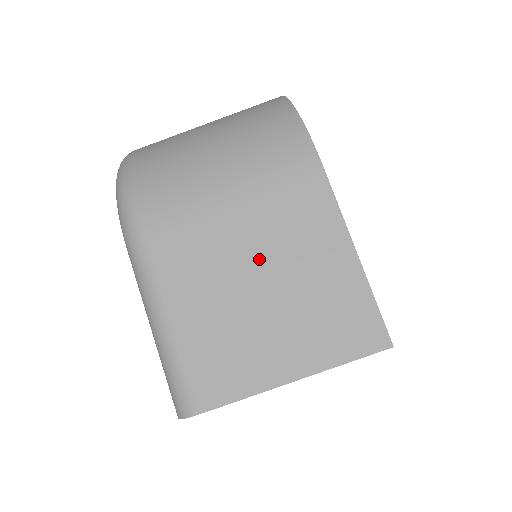
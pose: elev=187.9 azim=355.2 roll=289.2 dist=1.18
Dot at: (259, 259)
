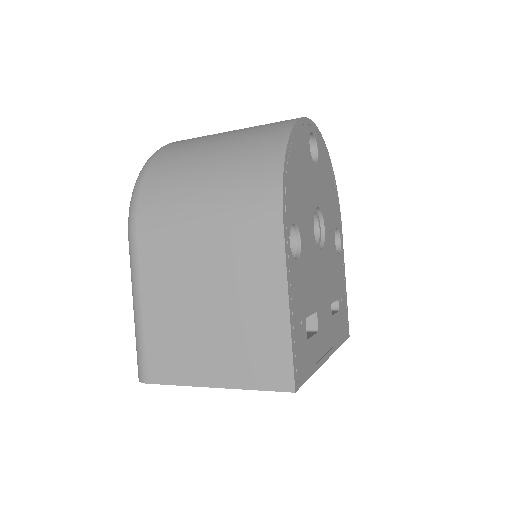
Dot at: (213, 284)
